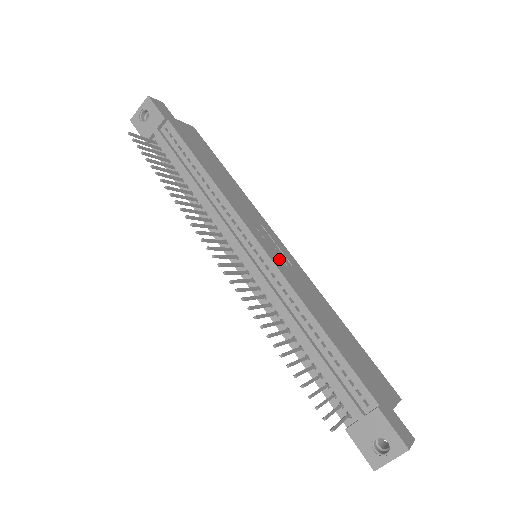
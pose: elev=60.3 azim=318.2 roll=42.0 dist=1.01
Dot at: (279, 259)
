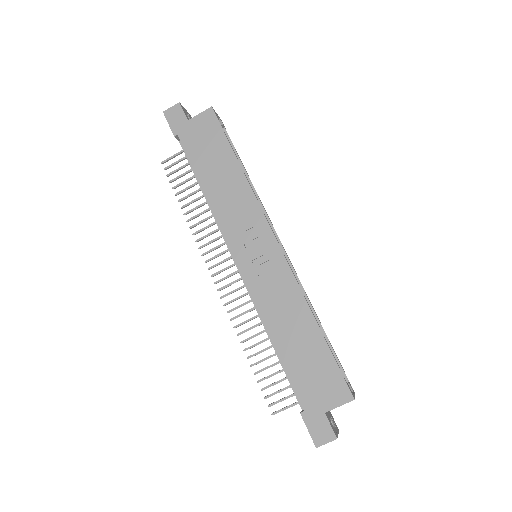
Dot at: (256, 271)
